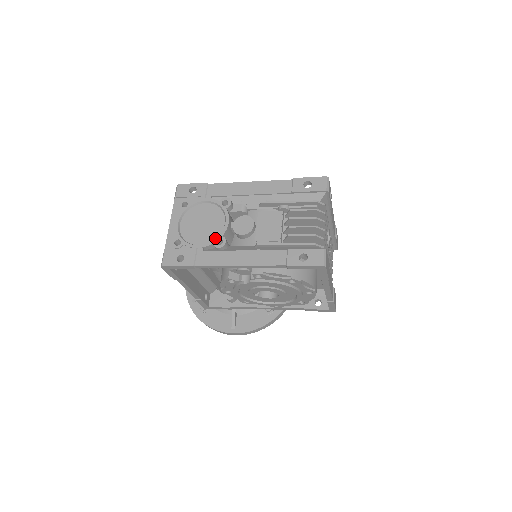
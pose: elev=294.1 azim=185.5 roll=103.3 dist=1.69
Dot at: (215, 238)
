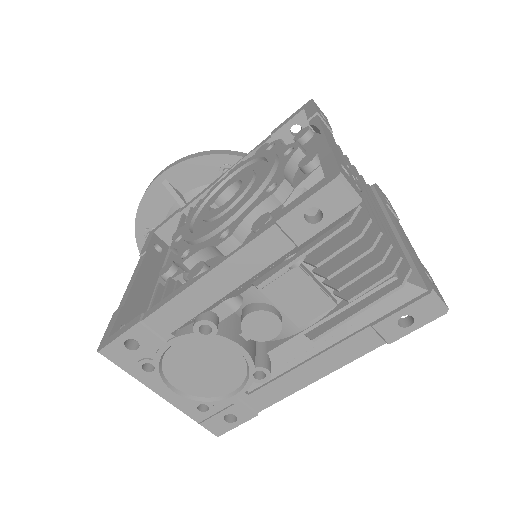
Dot at: (246, 373)
